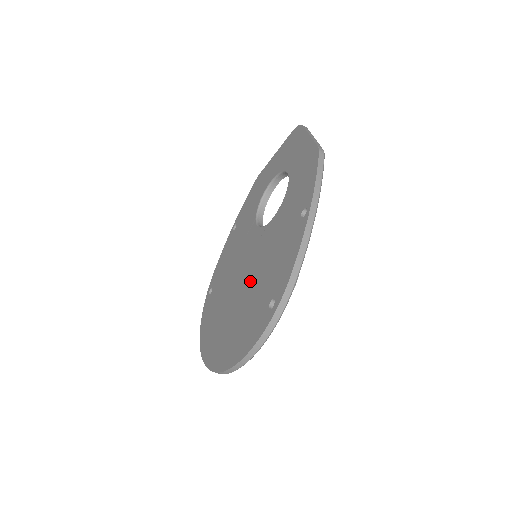
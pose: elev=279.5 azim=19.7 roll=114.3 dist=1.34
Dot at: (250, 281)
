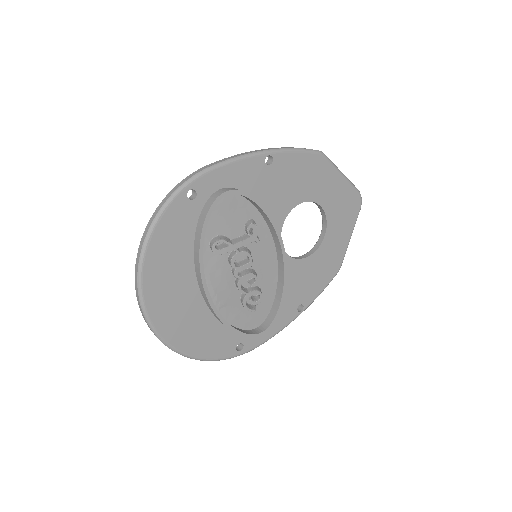
Dot at: occluded
